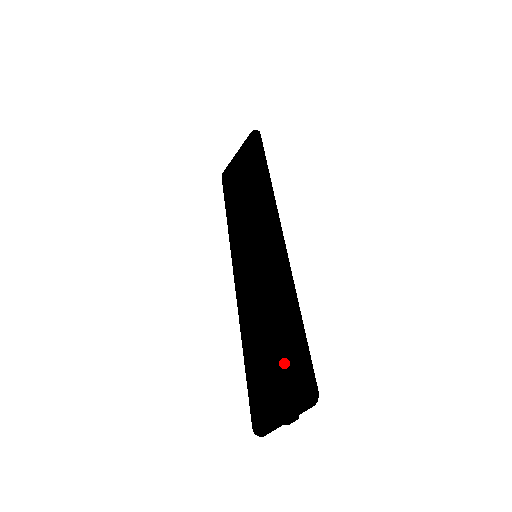
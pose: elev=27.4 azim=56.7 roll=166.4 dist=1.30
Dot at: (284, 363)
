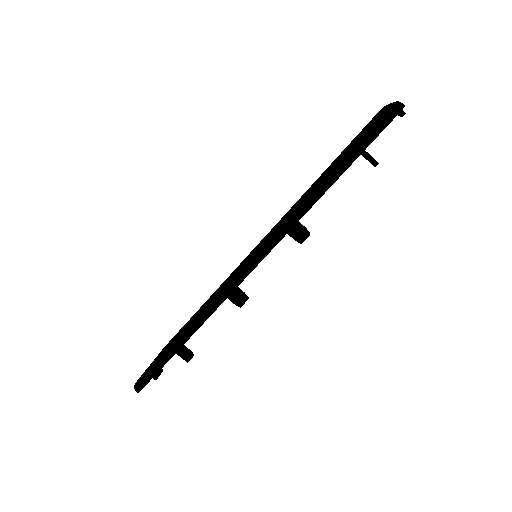
Dot at: (353, 140)
